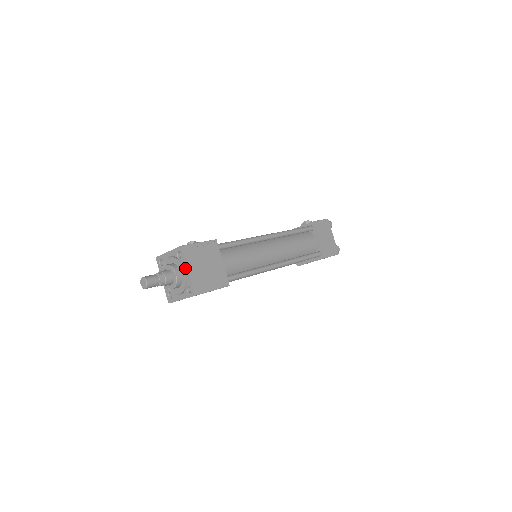
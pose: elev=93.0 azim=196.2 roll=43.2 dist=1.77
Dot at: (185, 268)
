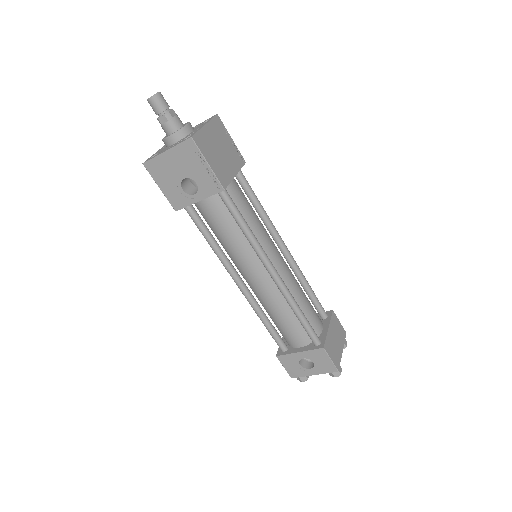
Dot at: (203, 125)
